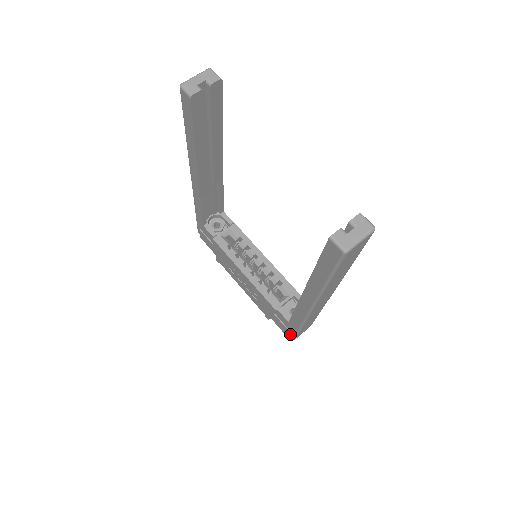
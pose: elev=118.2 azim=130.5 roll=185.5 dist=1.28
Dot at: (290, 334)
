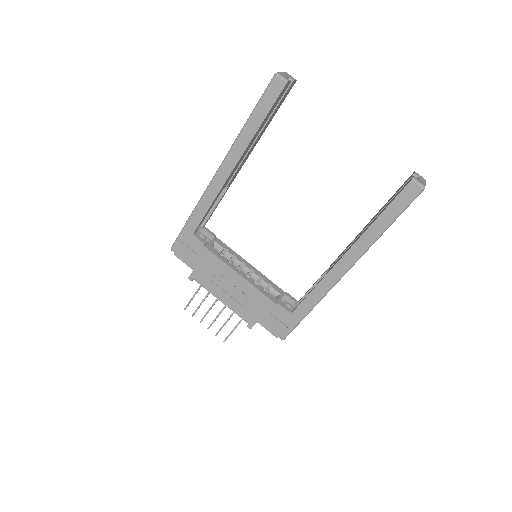
Dot at: (284, 331)
